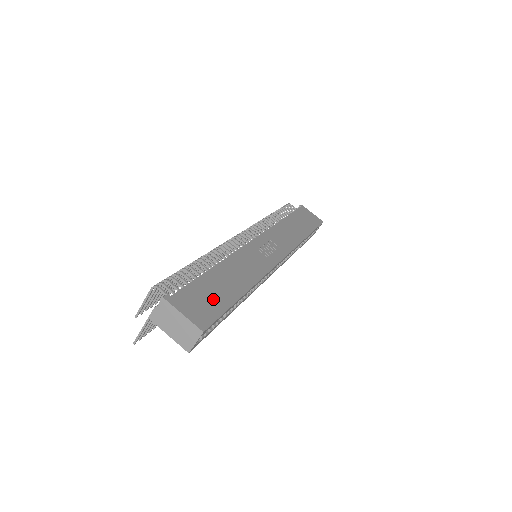
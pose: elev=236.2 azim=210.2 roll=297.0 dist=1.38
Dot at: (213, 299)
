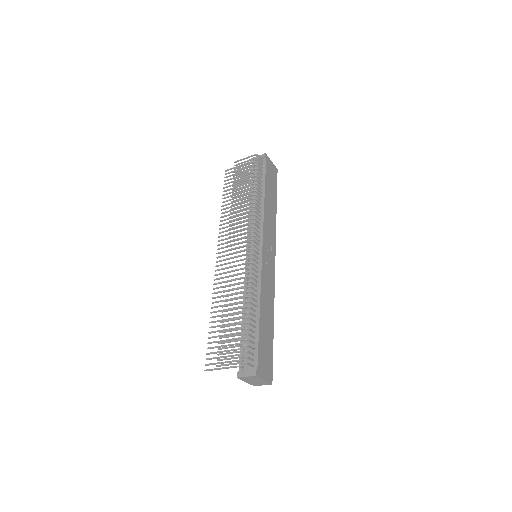
Dot at: (268, 350)
